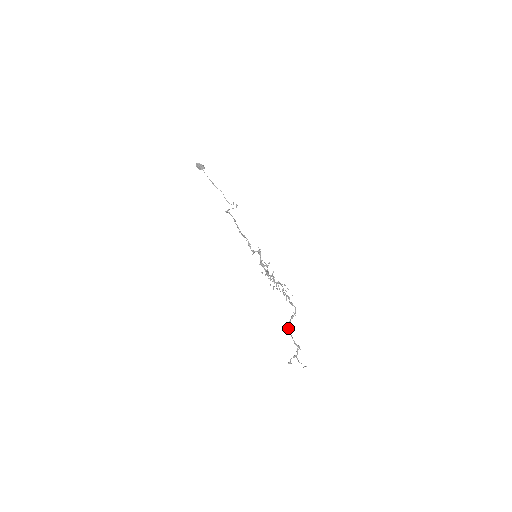
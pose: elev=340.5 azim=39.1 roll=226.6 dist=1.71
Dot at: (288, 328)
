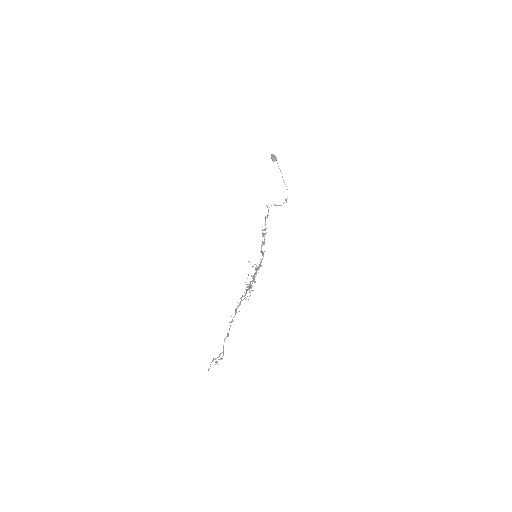
Dot at: occluded
